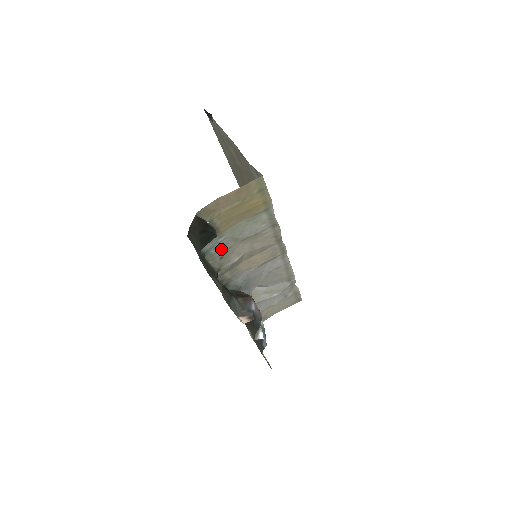
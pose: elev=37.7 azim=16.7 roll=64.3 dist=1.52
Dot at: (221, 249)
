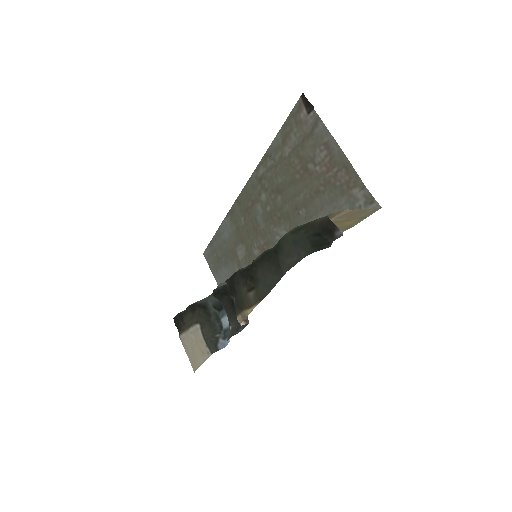
Dot at: occluded
